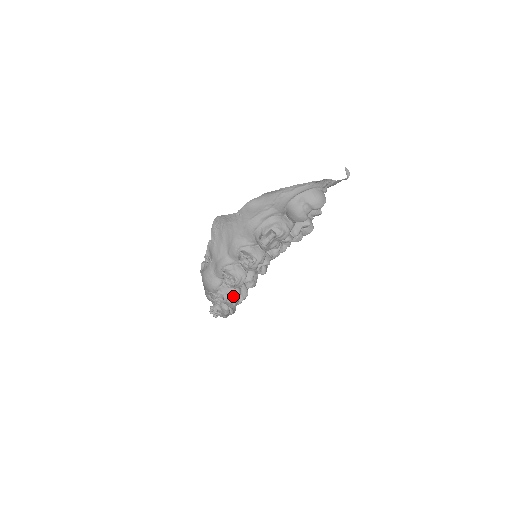
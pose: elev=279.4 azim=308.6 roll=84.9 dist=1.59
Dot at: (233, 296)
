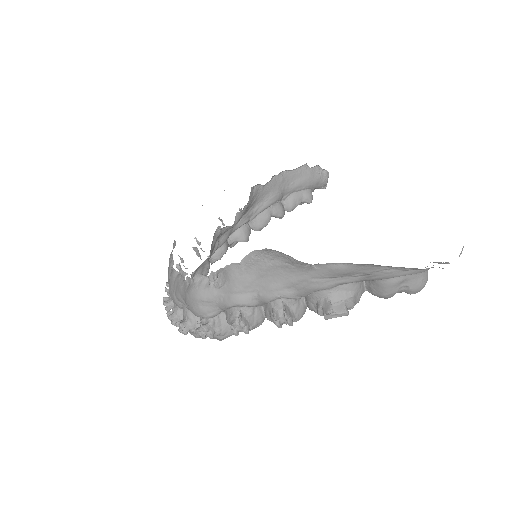
Dot at: (227, 333)
